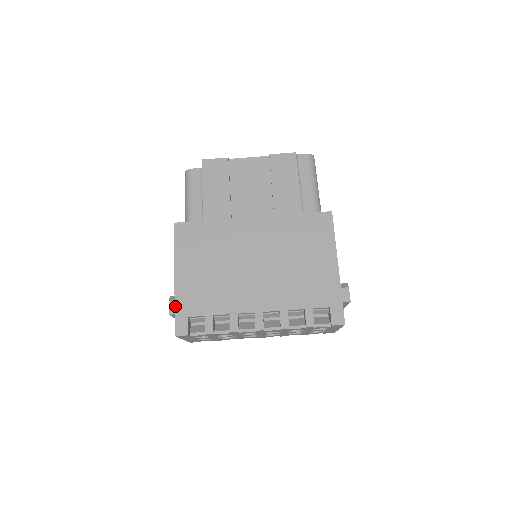
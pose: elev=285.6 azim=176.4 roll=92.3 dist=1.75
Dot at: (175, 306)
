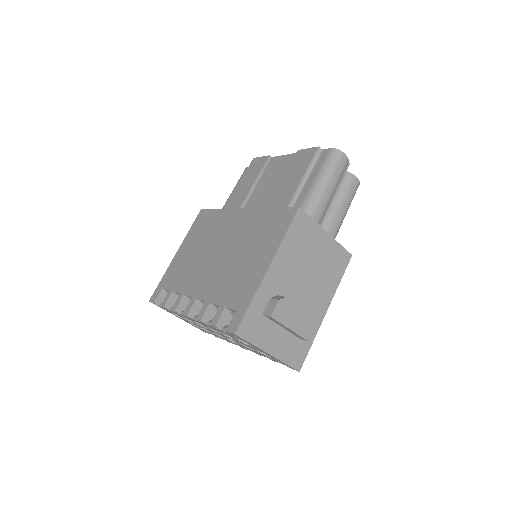
Dot at: (163, 277)
